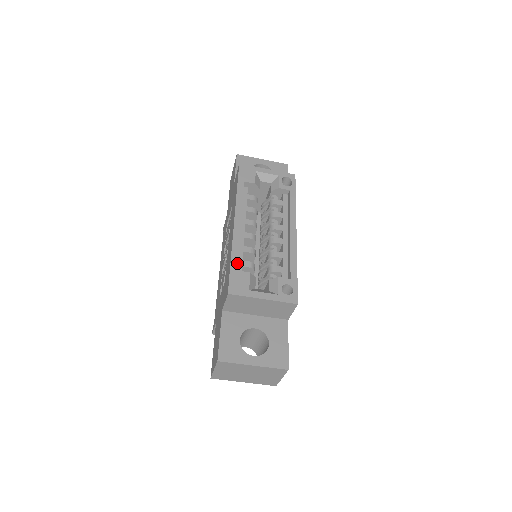
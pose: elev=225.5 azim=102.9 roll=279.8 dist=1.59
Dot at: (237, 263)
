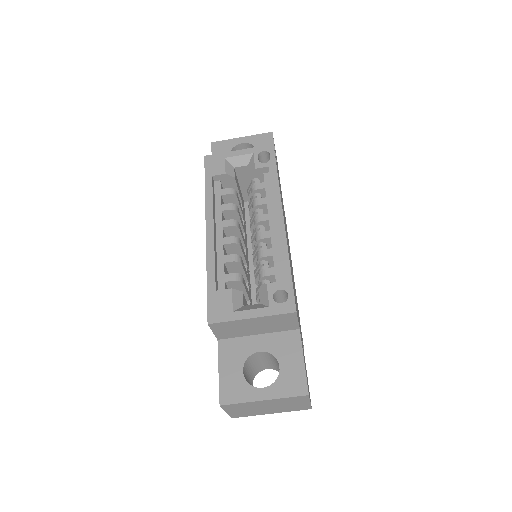
Dot at: (214, 281)
